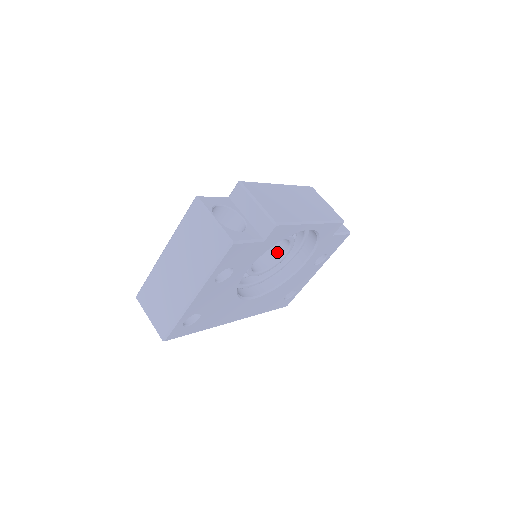
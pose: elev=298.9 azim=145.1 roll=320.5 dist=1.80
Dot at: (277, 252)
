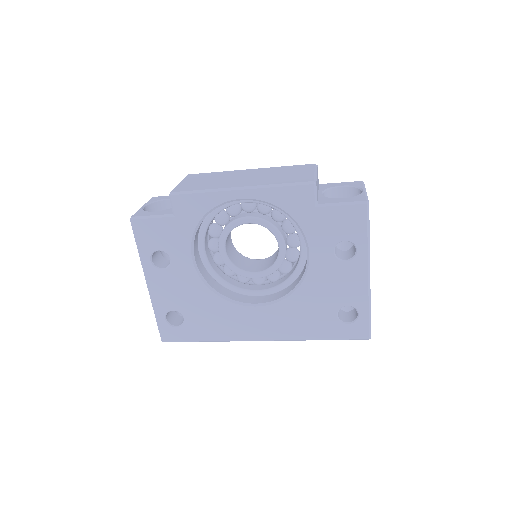
Dot at: occluded
